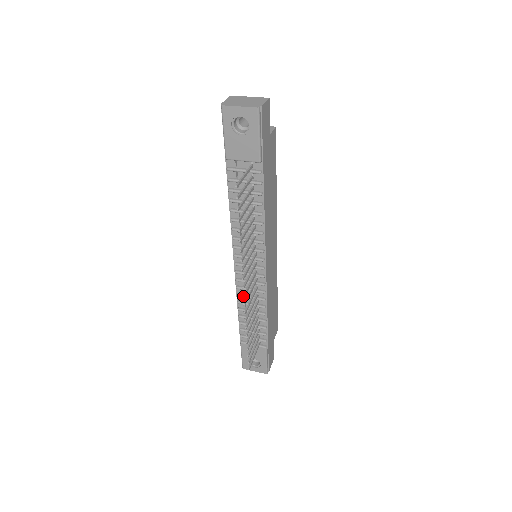
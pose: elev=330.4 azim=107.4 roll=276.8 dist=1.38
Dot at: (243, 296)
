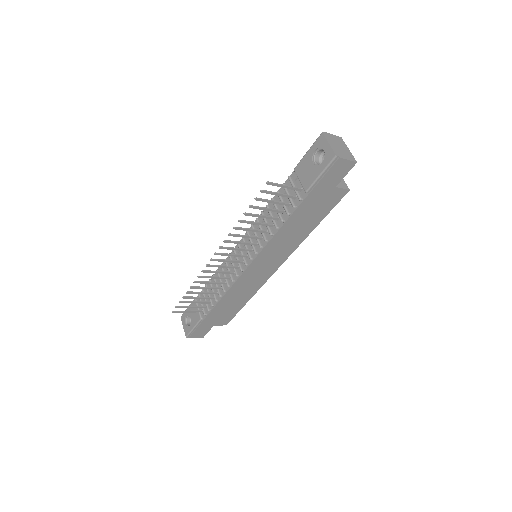
Dot at: (211, 259)
